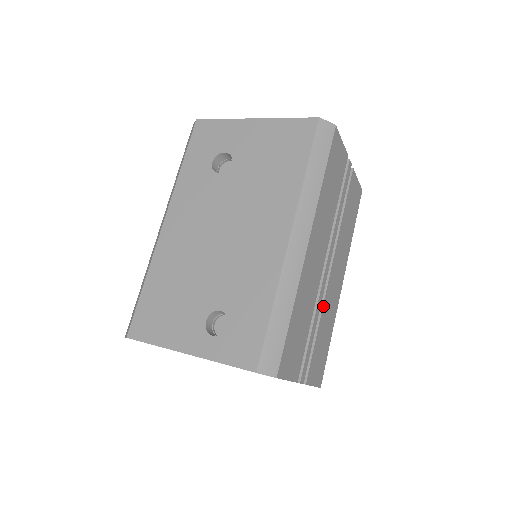
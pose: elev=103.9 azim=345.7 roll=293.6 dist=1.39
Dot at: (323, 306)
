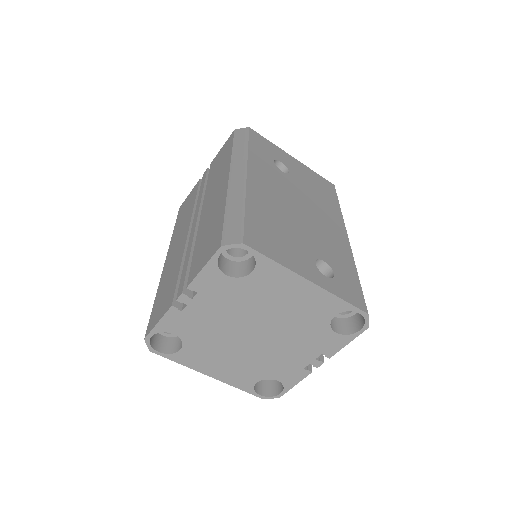
Dot at: occluded
